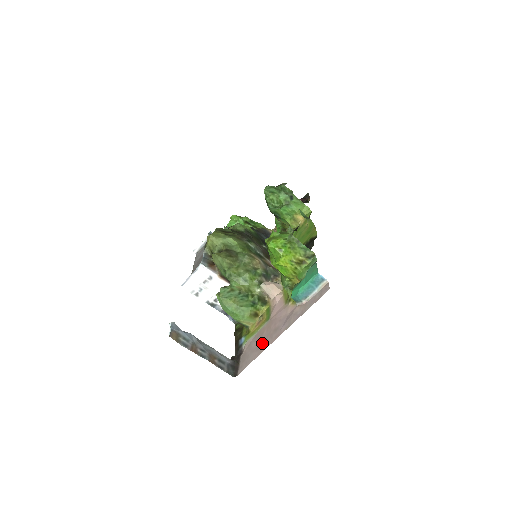
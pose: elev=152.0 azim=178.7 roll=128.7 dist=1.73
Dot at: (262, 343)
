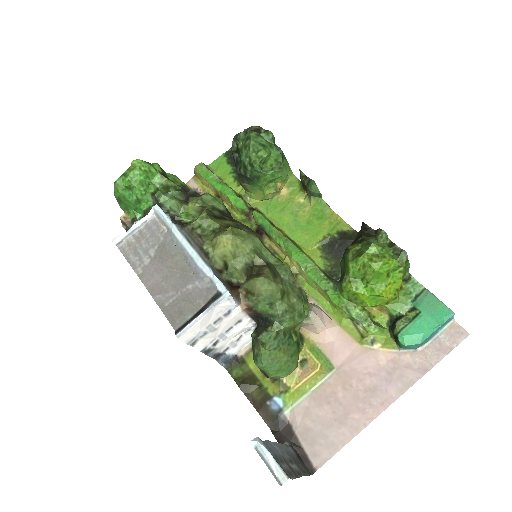
Dot at: (349, 413)
